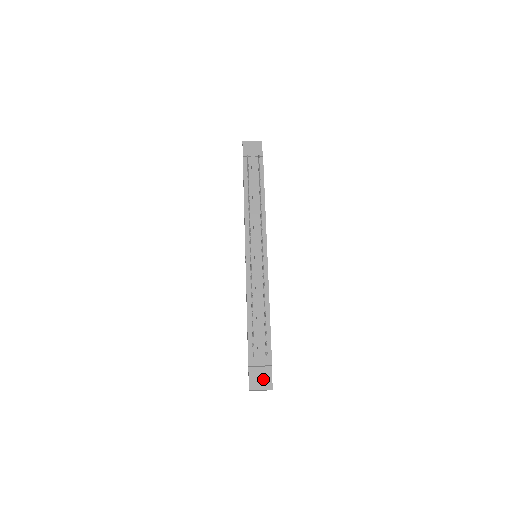
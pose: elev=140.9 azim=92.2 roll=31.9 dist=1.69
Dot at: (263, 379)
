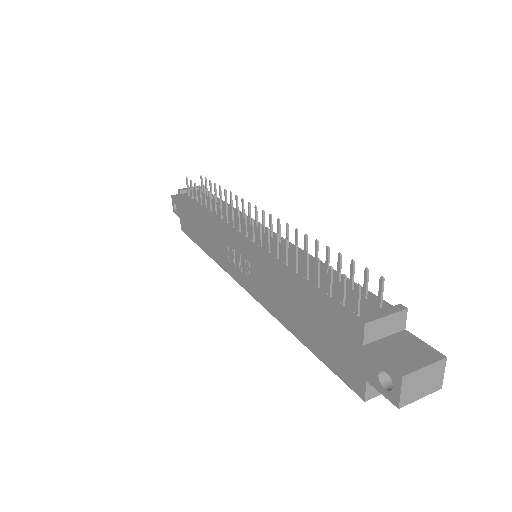
Dot at: (410, 350)
